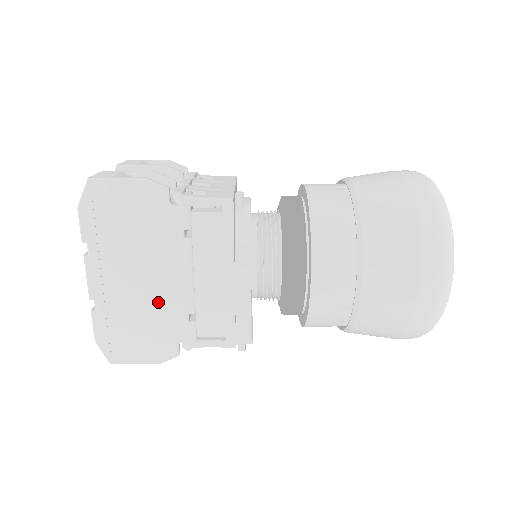
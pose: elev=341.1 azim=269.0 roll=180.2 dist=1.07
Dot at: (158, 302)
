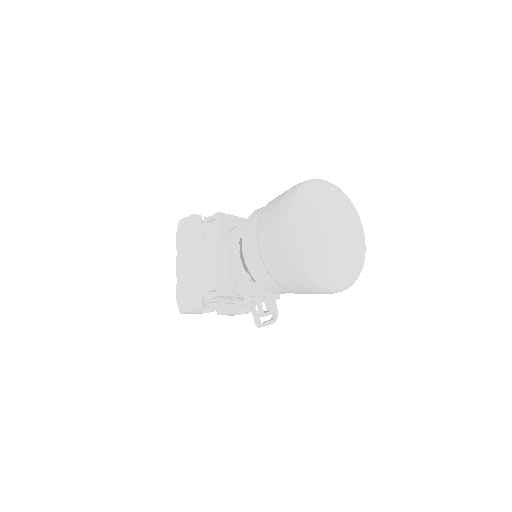
Dot at: (195, 274)
